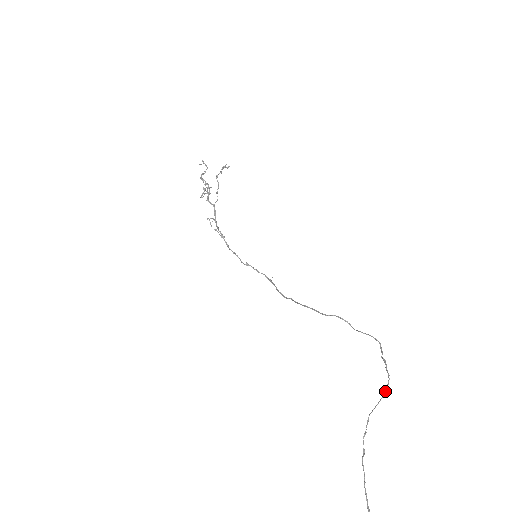
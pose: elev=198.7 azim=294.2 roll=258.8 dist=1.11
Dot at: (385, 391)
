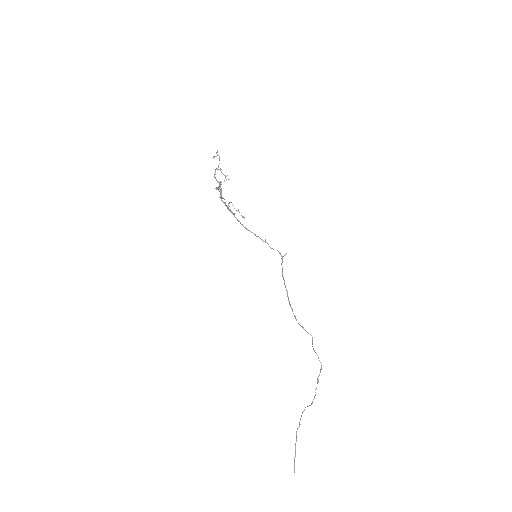
Dot at: (311, 403)
